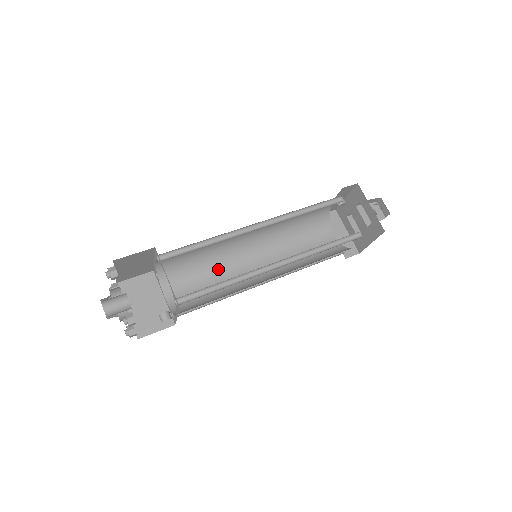
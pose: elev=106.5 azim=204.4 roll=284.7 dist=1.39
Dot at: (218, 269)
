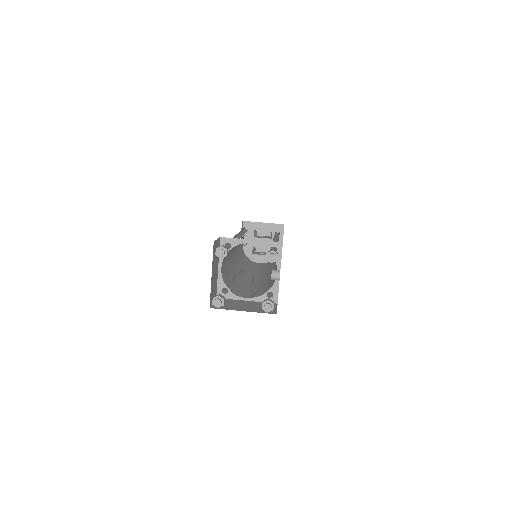
Dot at: (245, 283)
